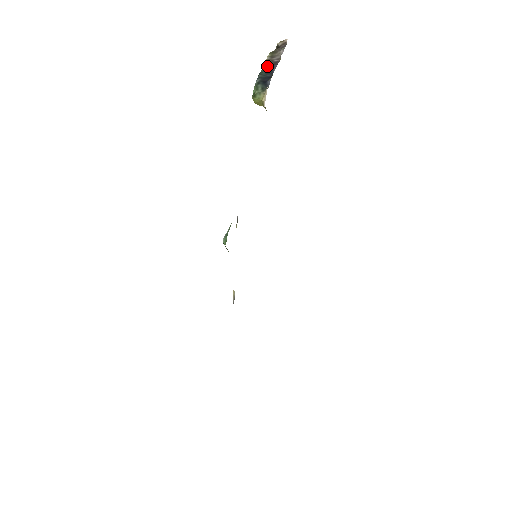
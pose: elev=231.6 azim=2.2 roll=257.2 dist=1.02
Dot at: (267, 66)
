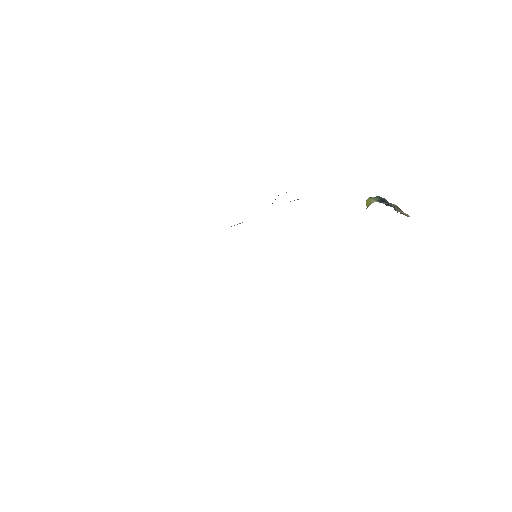
Dot at: (391, 204)
